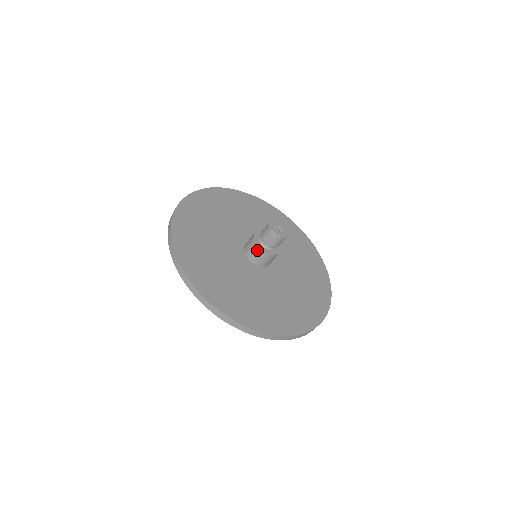
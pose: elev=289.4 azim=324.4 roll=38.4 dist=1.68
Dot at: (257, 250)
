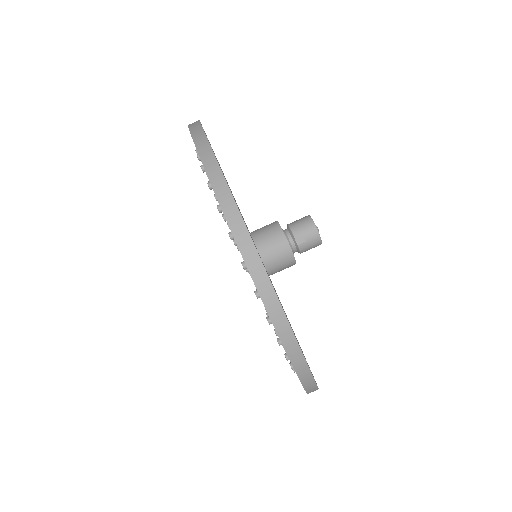
Dot at: (286, 251)
